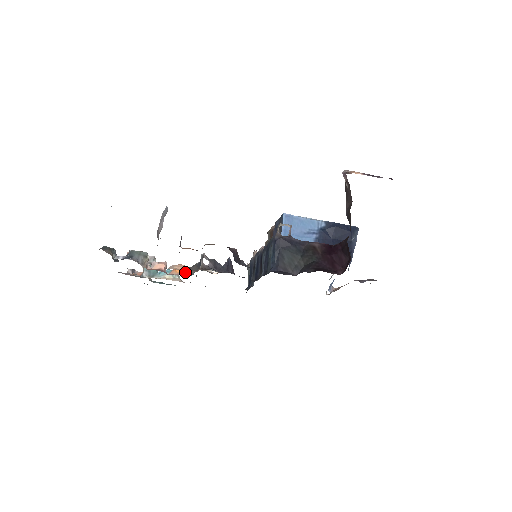
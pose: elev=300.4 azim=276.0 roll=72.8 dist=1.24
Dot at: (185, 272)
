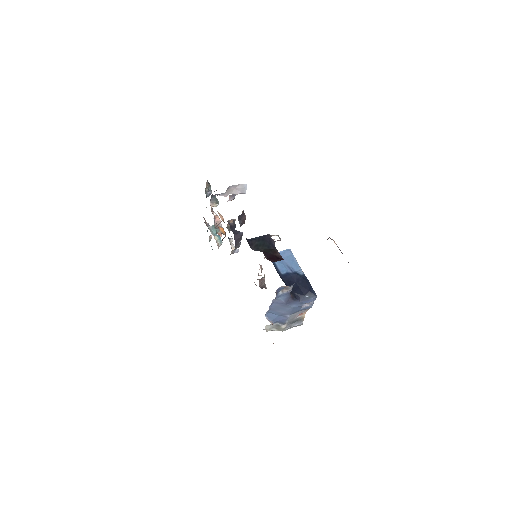
Dot at: (222, 231)
